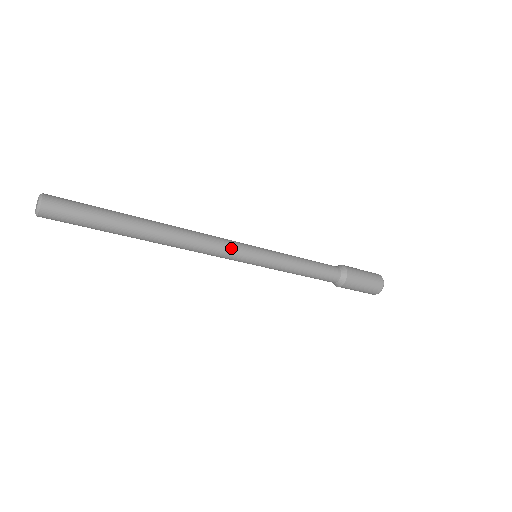
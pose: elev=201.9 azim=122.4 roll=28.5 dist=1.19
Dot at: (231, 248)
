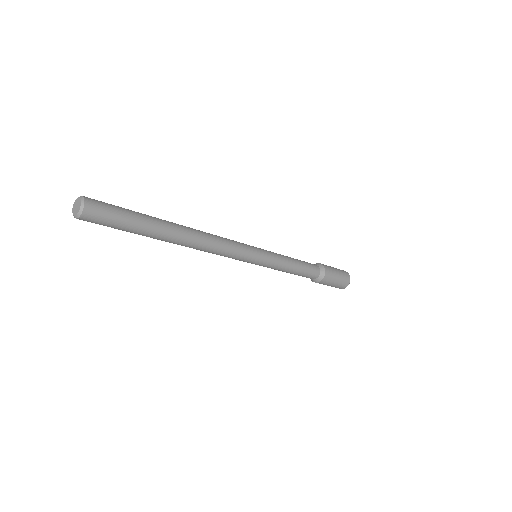
Dot at: (239, 245)
